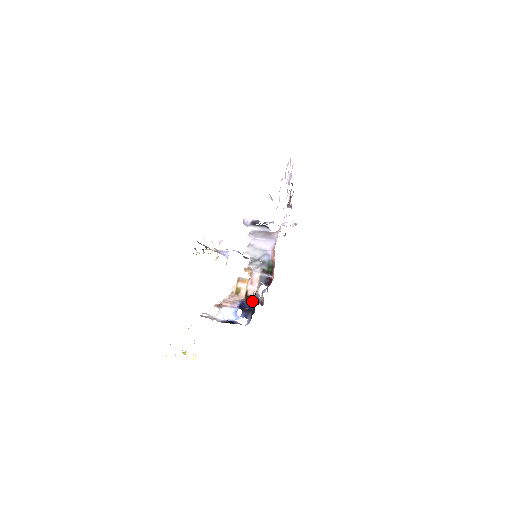
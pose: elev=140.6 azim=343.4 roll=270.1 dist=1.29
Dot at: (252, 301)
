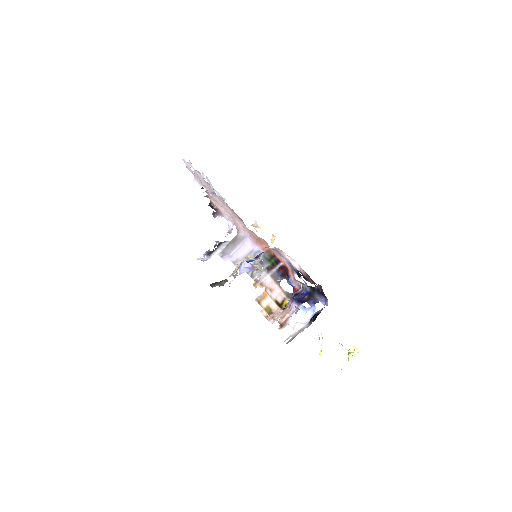
Dot at: (308, 279)
